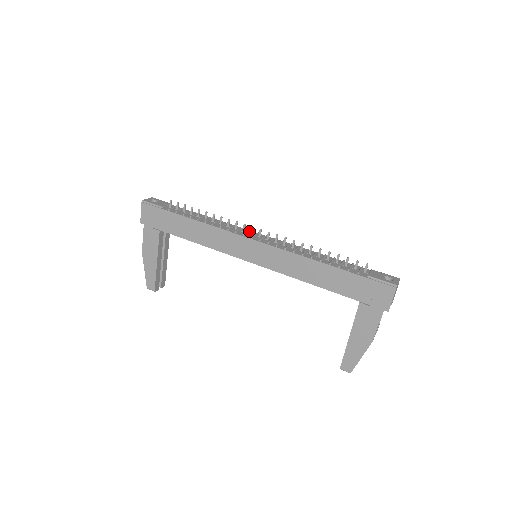
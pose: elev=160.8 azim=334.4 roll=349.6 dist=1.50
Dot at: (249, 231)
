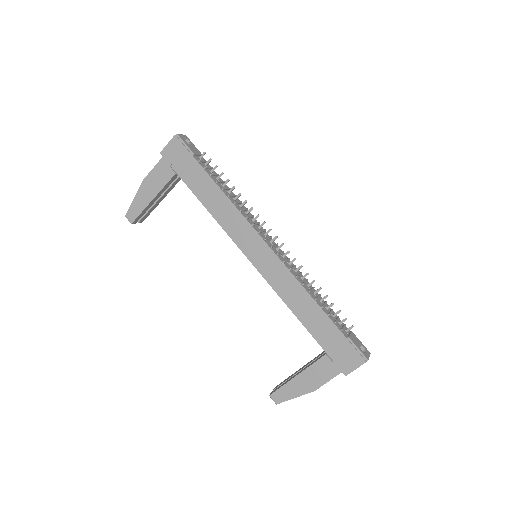
Dot at: (264, 230)
